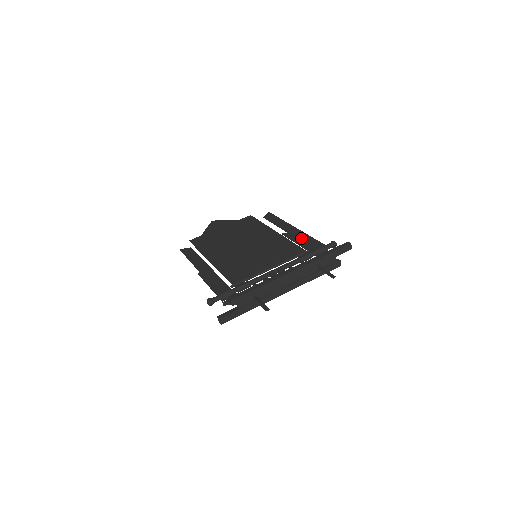
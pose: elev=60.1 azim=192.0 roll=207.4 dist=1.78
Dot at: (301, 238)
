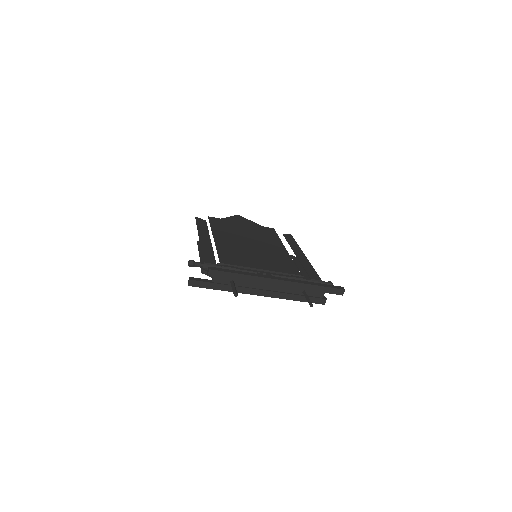
Dot at: (304, 264)
